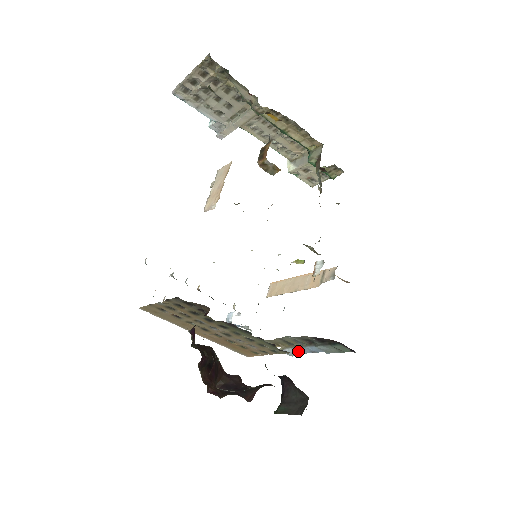
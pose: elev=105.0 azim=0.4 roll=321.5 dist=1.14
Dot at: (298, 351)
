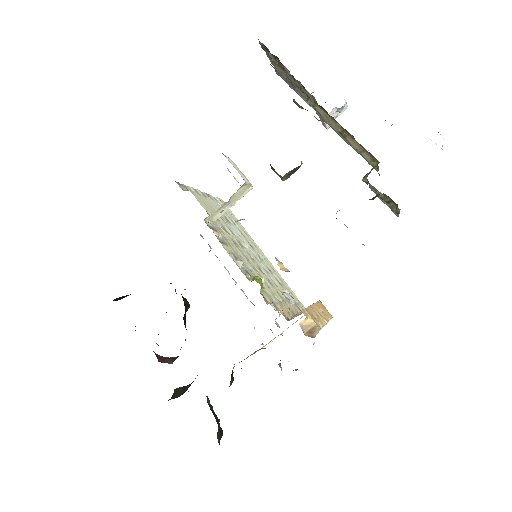
Dot at: occluded
